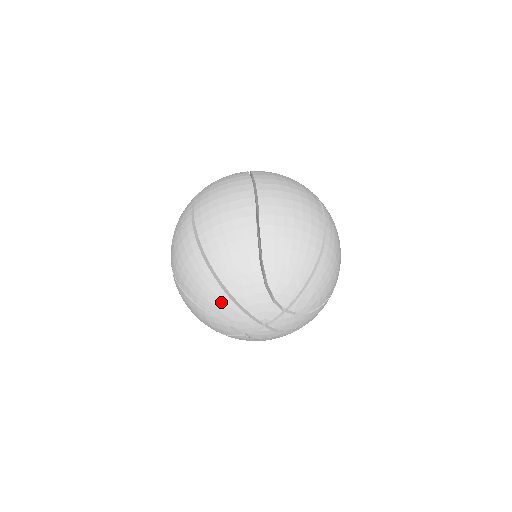
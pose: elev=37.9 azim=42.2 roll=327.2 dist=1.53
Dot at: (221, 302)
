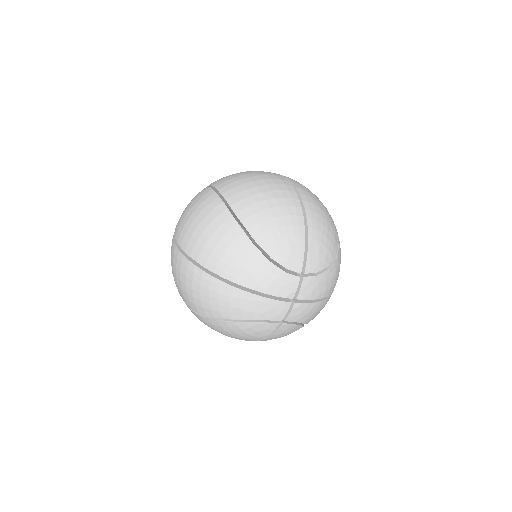
Dot at: (241, 301)
